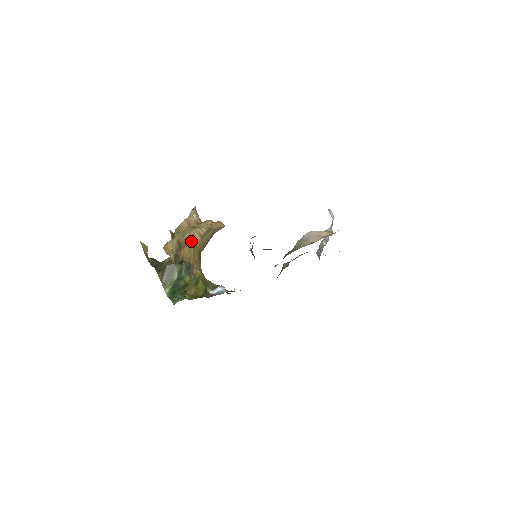
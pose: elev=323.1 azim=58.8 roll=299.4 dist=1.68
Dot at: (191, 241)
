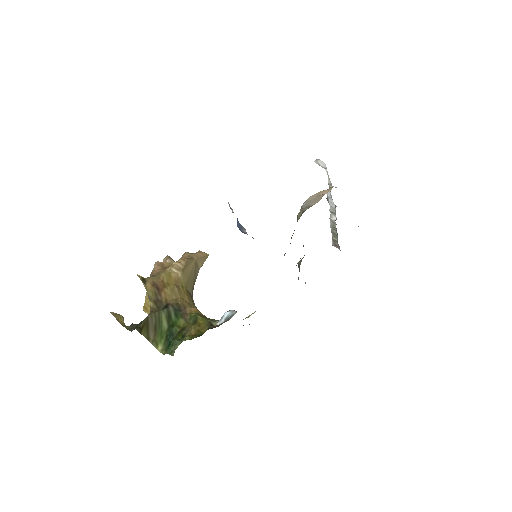
Dot at: (170, 280)
